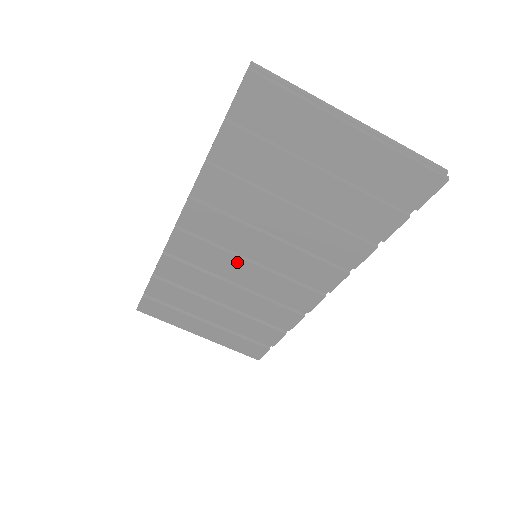
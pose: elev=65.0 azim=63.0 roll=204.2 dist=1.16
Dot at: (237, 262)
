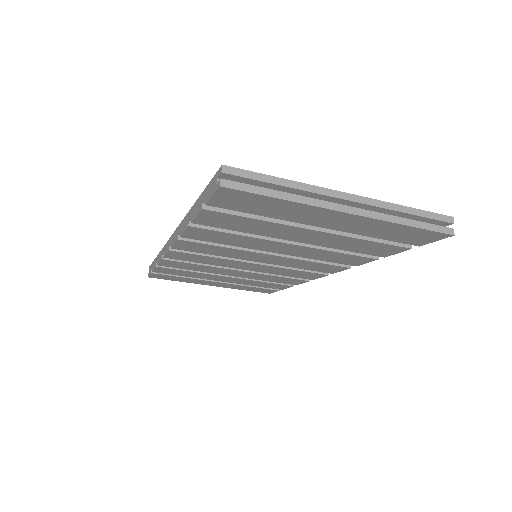
Dot at: (238, 263)
